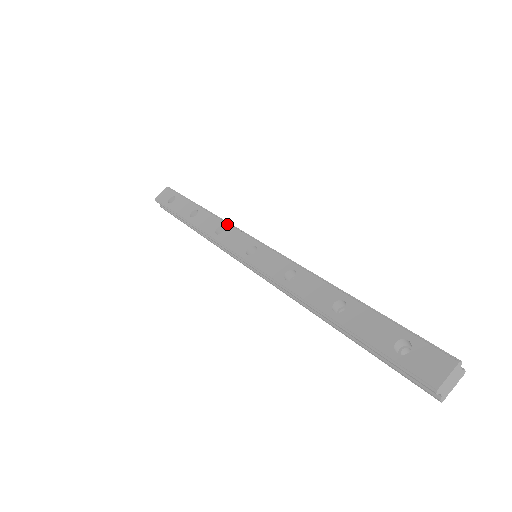
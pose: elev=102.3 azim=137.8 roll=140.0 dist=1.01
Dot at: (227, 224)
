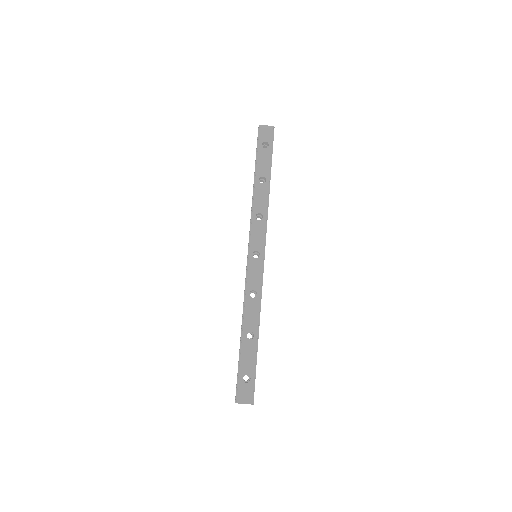
Dot at: (266, 218)
